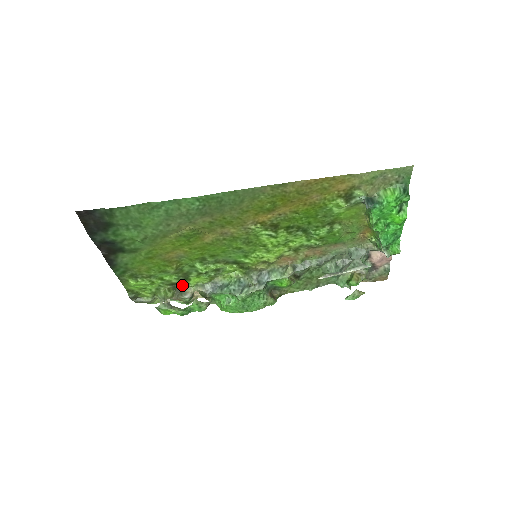
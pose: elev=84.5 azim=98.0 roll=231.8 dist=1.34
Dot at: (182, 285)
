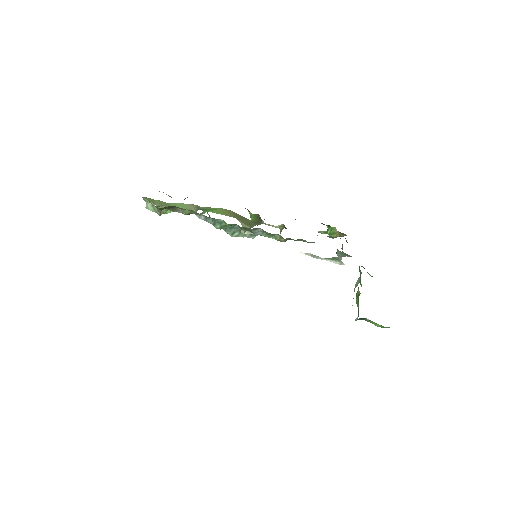
Dot at: (176, 207)
